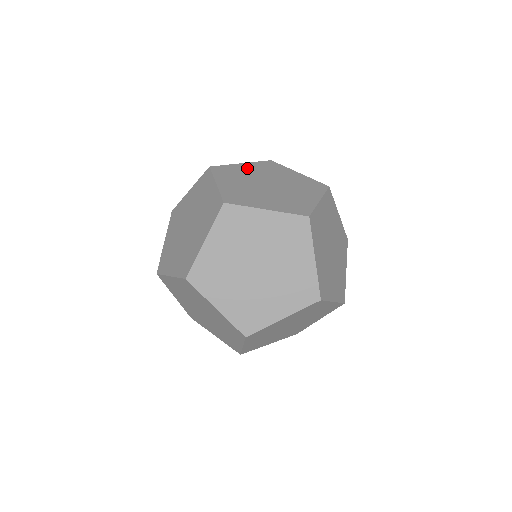
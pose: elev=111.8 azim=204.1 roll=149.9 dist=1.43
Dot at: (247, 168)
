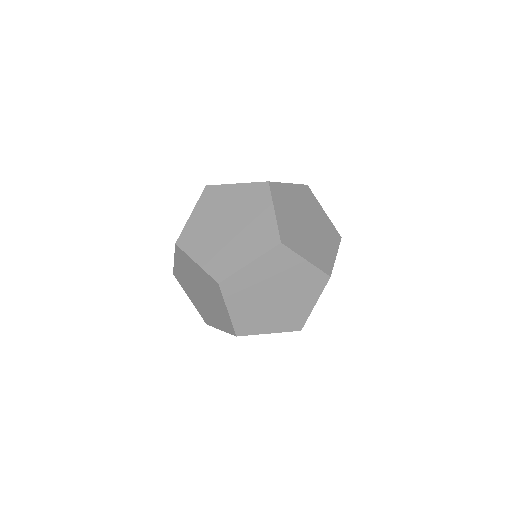
Dot at: occluded
